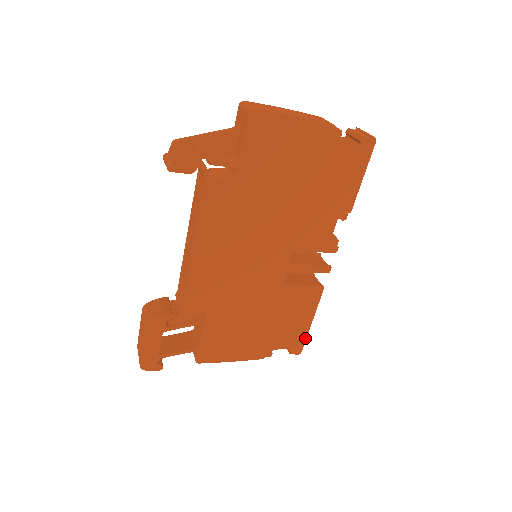
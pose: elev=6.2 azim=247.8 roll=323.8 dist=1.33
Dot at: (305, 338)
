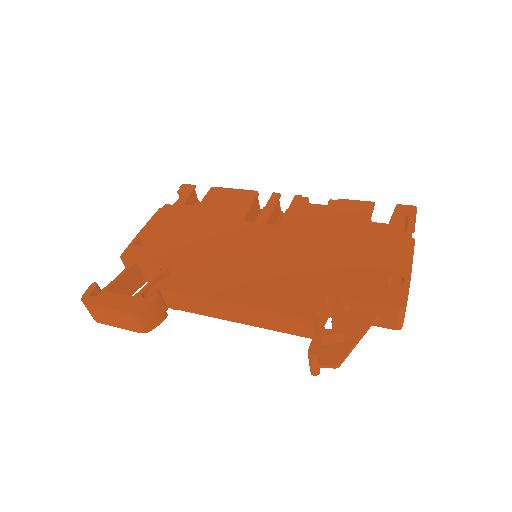
Dot at: occluded
